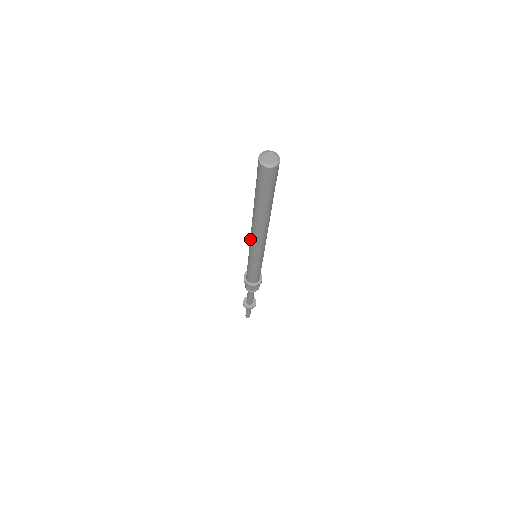
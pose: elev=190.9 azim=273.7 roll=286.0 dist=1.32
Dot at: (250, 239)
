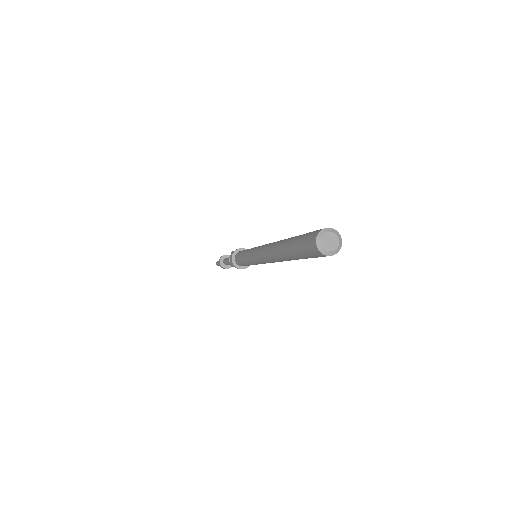
Dot at: (258, 255)
